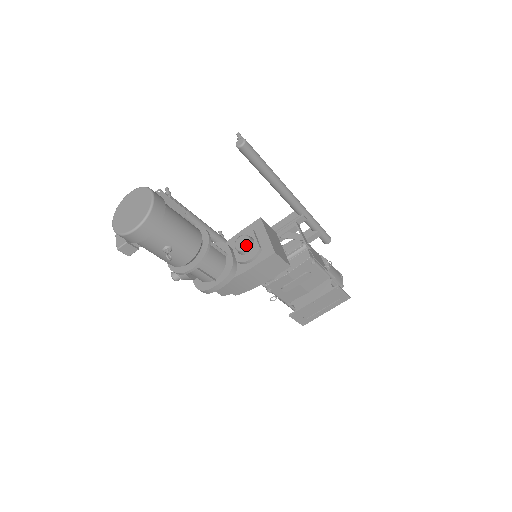
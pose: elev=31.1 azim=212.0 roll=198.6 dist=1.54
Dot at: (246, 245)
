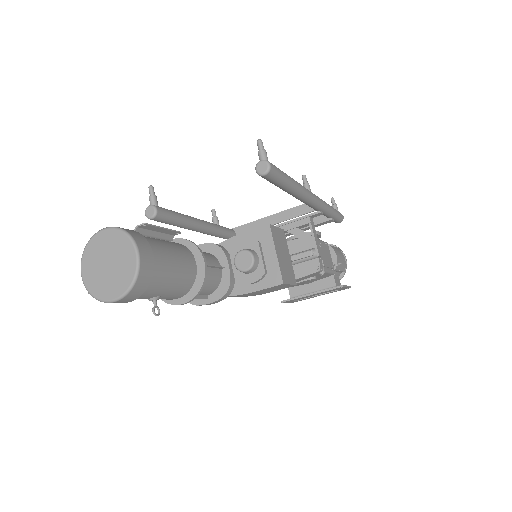
Dot at: (249, 268)
